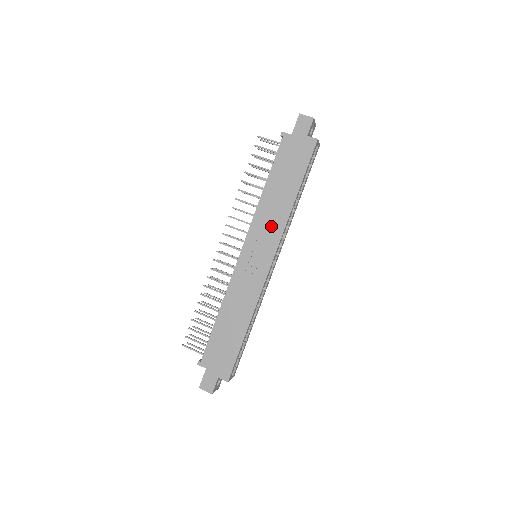
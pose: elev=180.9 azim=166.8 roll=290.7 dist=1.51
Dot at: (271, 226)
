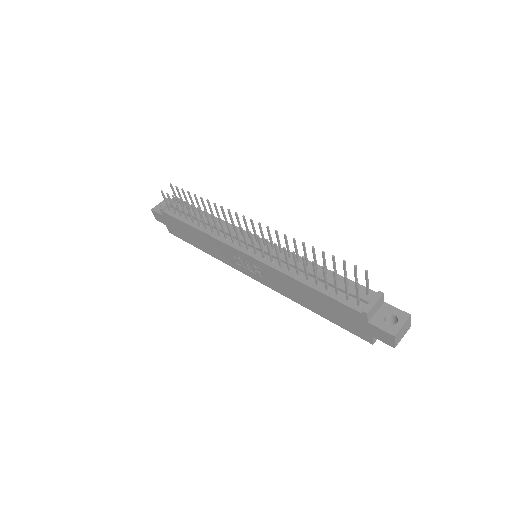
Dot at: (277, 283)
